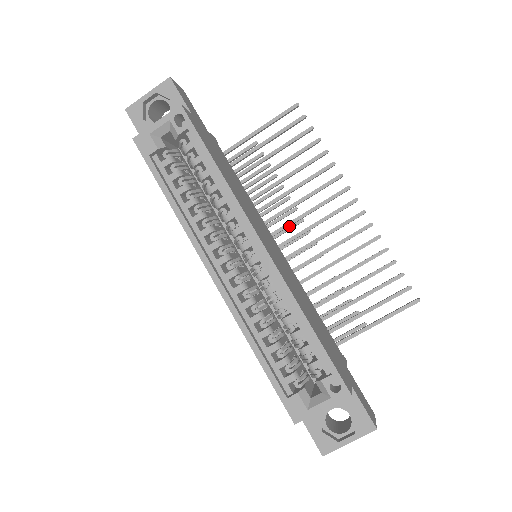
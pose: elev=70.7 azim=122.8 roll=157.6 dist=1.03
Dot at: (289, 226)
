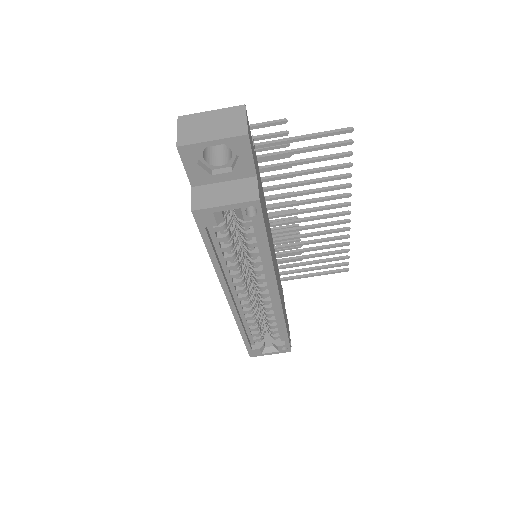
Dot at: occluded
